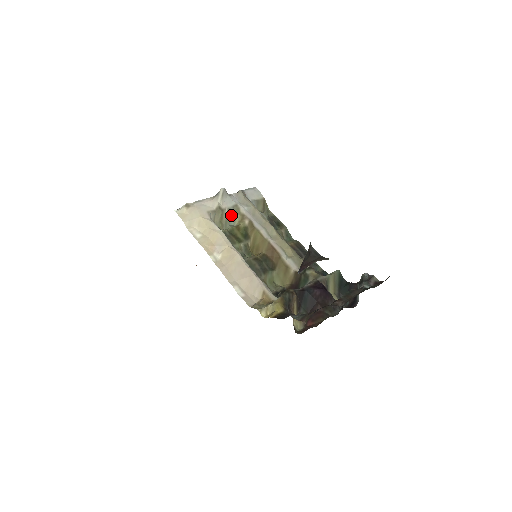
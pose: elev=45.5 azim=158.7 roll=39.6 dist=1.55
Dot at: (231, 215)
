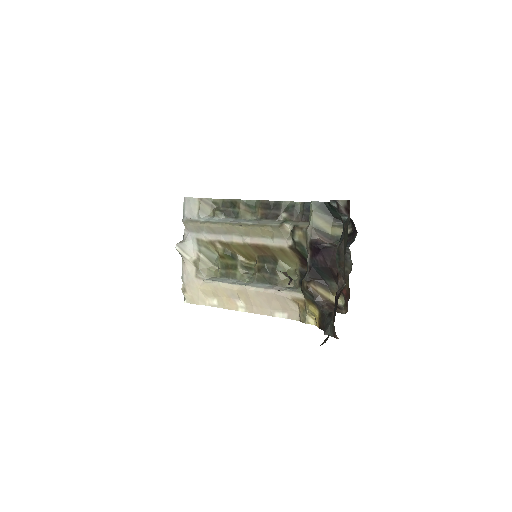
Dot at: (206, 253)
